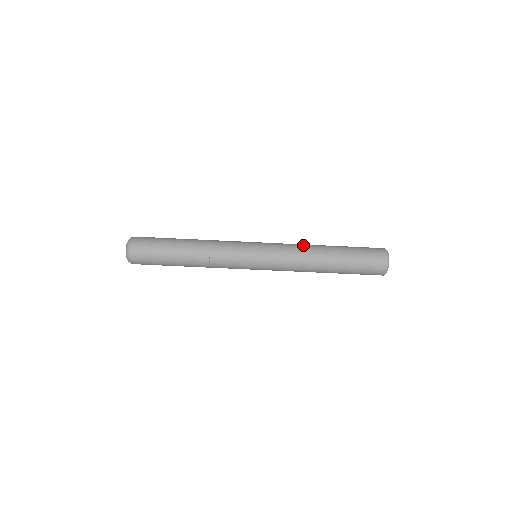
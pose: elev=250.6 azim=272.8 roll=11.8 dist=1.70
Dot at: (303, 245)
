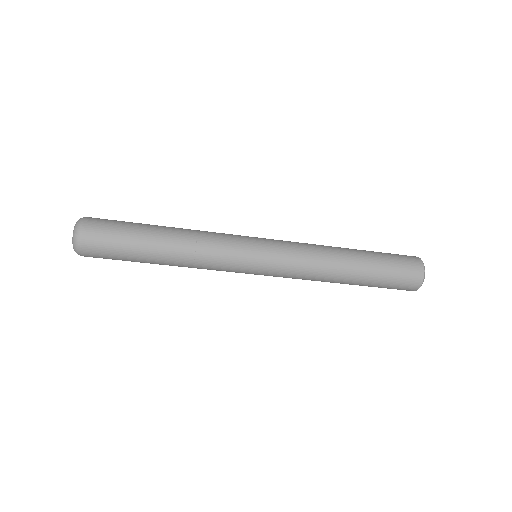
Dot at: (321, 256)
